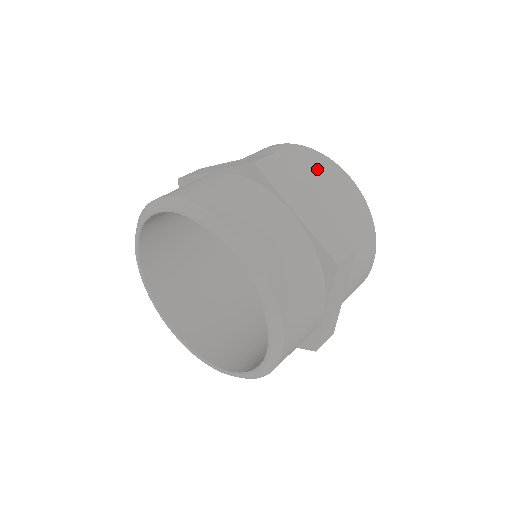
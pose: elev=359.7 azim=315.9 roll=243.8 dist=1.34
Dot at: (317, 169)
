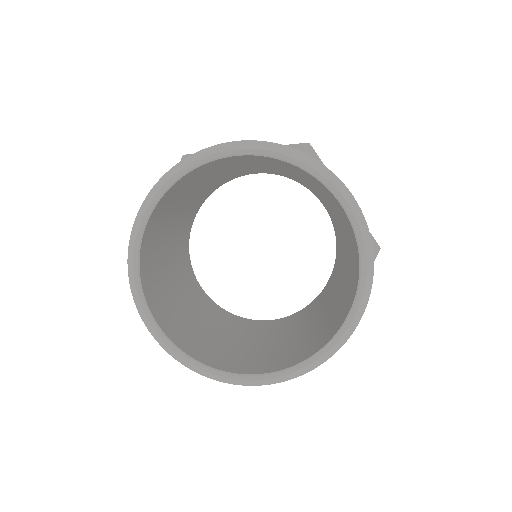
Dot at: occluded
